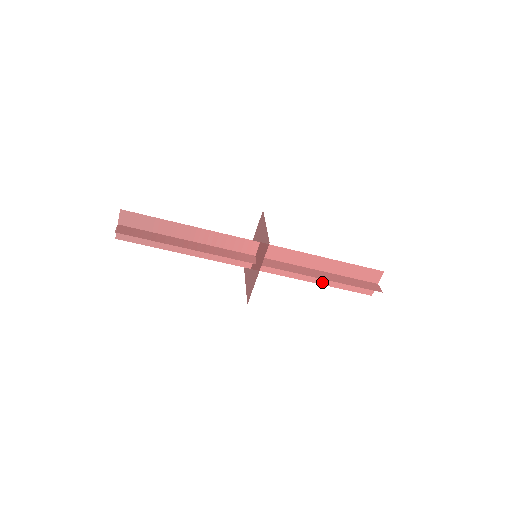
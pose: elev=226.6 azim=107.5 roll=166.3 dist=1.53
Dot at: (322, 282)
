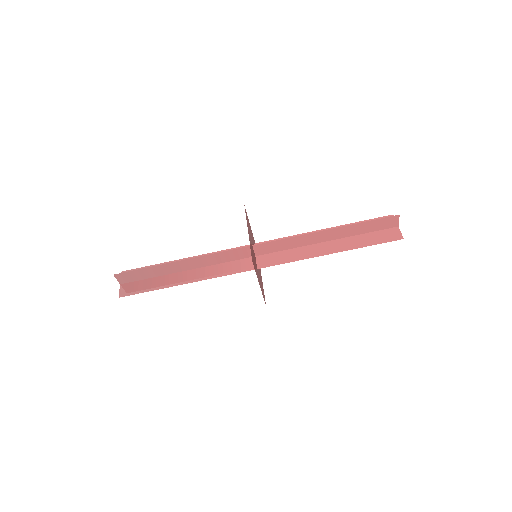
Dot at: (339, 250)
